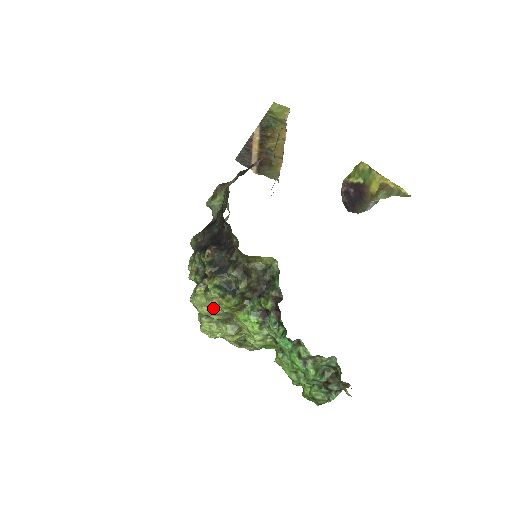
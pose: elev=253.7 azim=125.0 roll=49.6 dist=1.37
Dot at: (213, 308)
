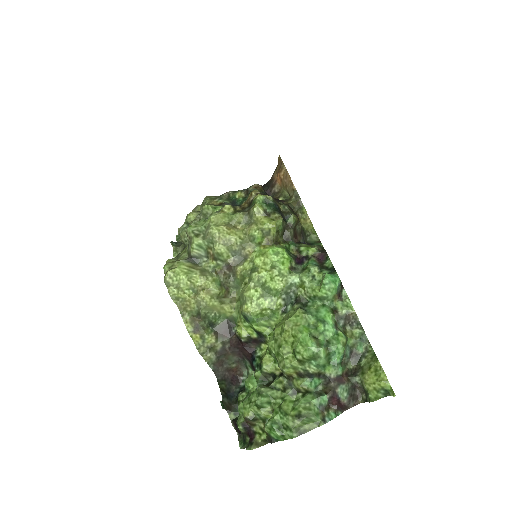
Dot at: (233, 232)
